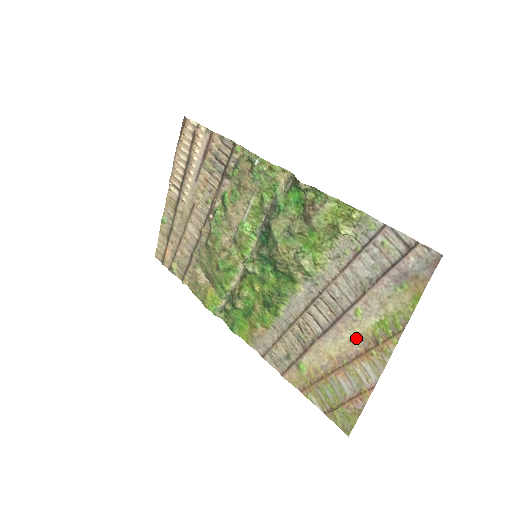
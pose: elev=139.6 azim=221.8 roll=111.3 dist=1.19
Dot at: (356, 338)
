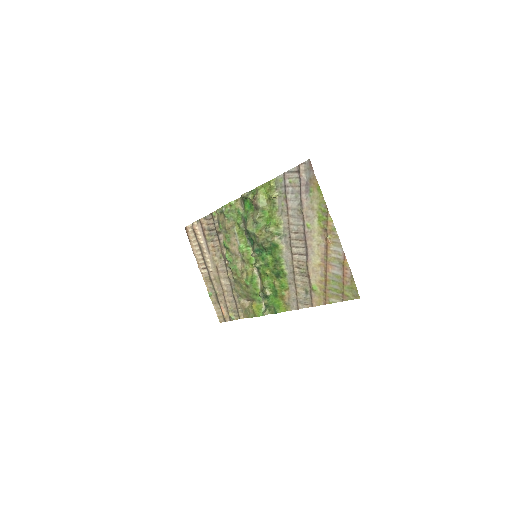
Dot at: (318, 240)
